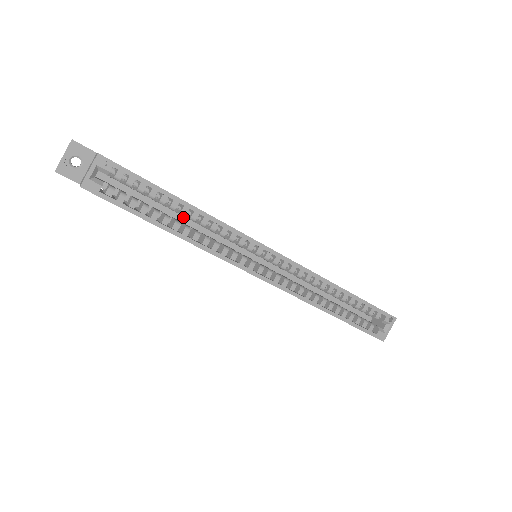
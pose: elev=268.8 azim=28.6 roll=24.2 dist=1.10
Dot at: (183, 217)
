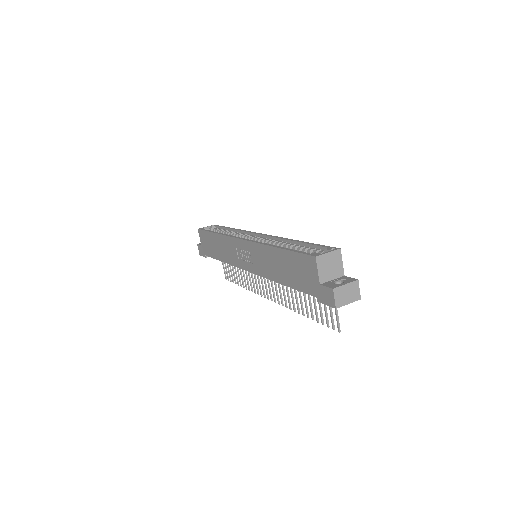
Dot at: occluded
